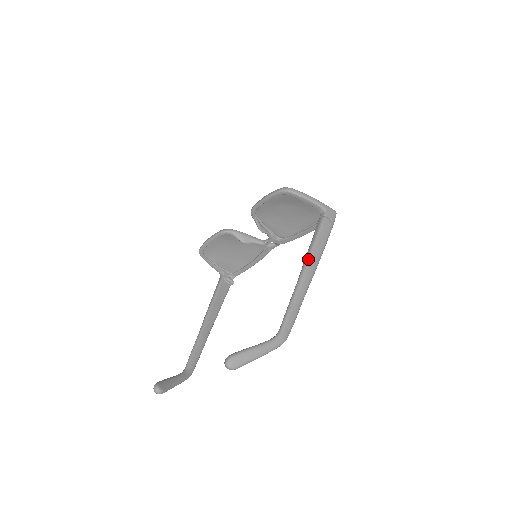
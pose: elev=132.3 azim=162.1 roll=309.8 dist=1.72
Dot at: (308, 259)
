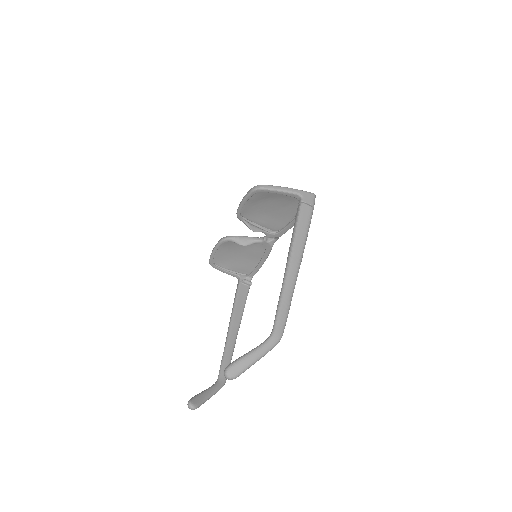
Dot at: (291, 251)
